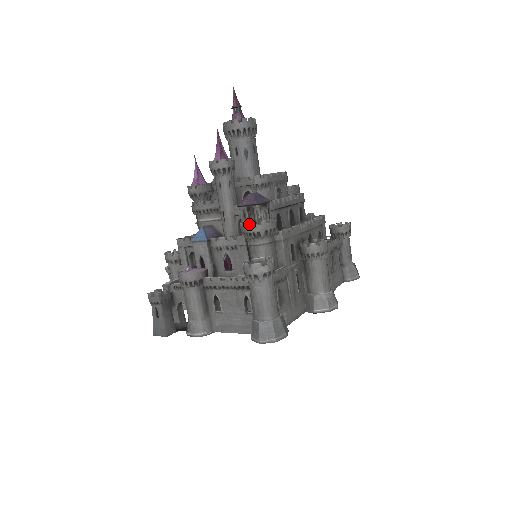
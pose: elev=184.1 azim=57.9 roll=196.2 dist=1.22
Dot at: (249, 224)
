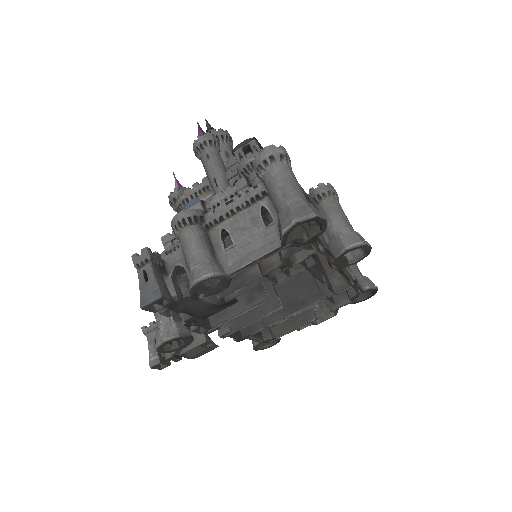
Dot at: (248, 154)
